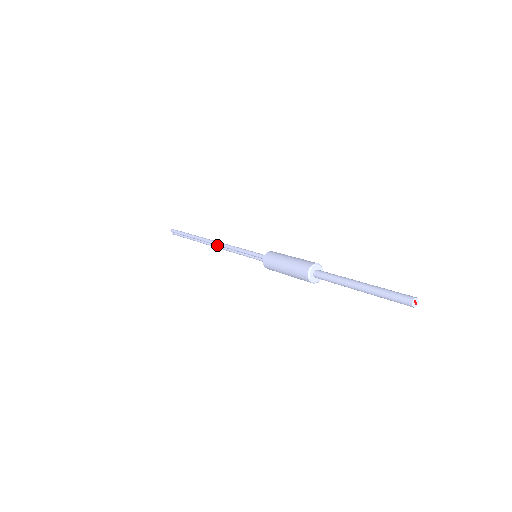
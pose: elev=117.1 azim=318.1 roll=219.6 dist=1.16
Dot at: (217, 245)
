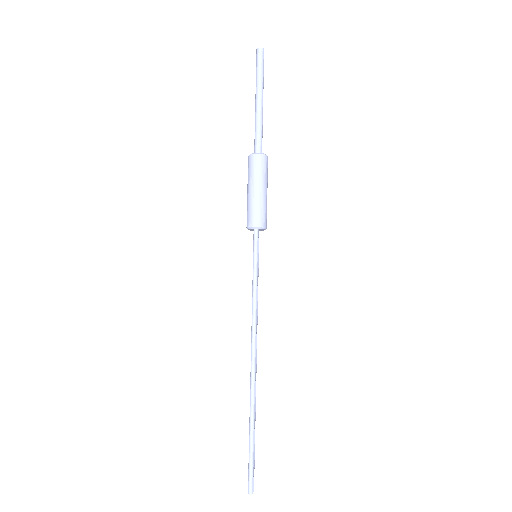
Dot at: (252, 340)
